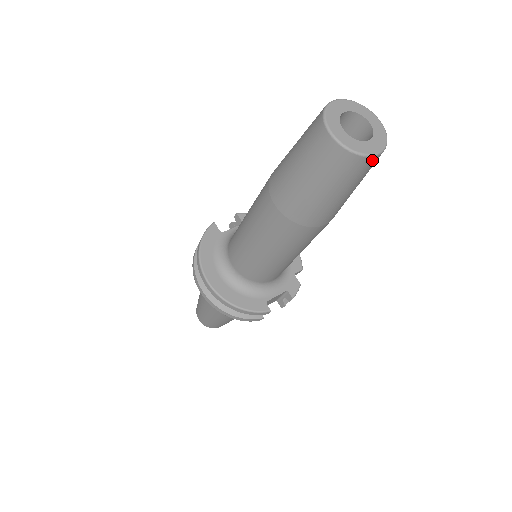
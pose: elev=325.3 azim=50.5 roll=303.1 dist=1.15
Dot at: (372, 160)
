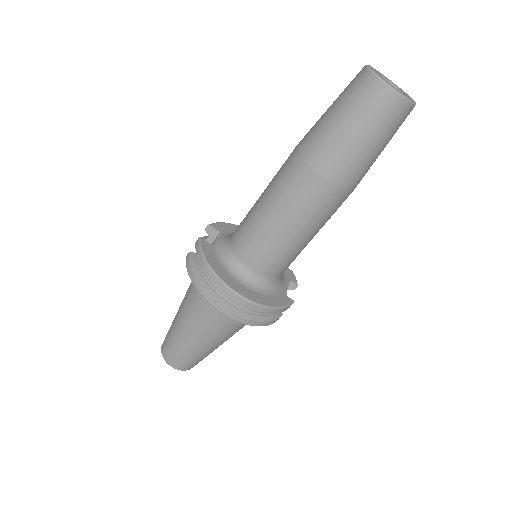
Dot at: (412, 109)
